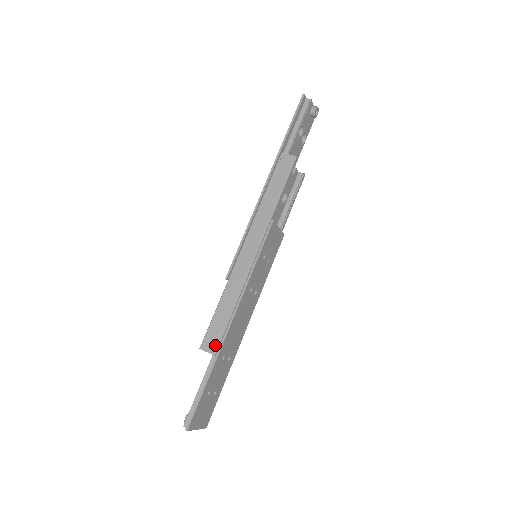
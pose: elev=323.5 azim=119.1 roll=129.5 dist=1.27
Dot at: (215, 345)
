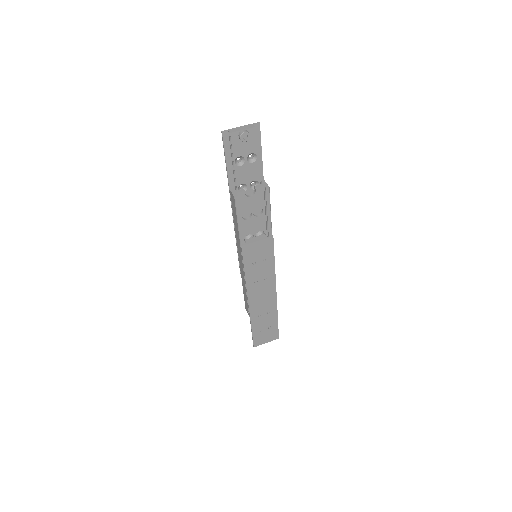
Dot at: (248, 311)
